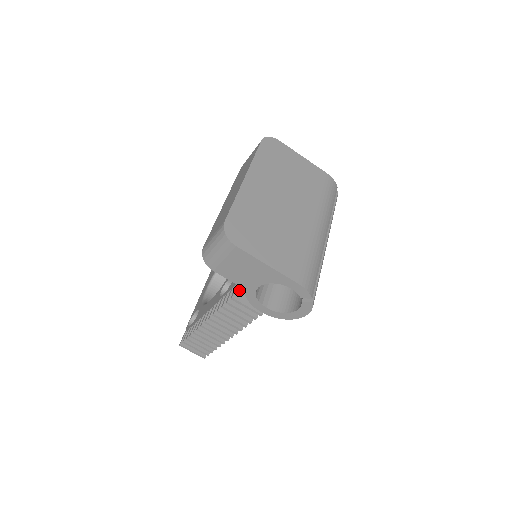
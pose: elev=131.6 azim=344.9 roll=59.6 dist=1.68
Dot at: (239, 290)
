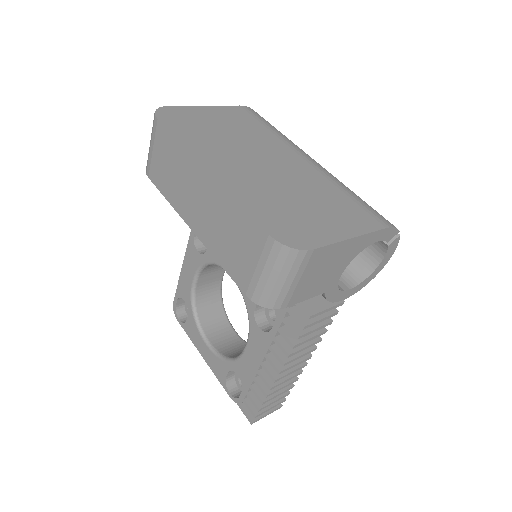
Dot at: (303, 302)
